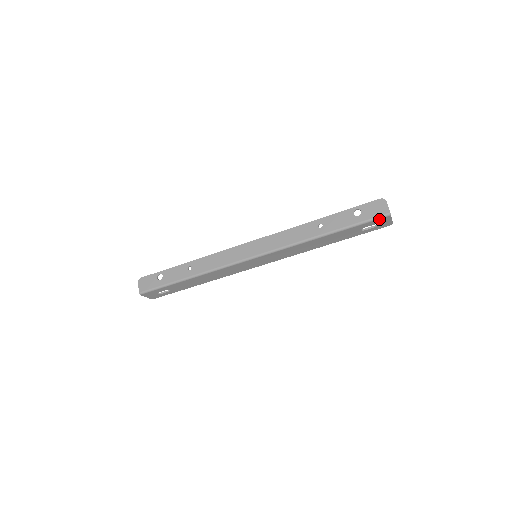
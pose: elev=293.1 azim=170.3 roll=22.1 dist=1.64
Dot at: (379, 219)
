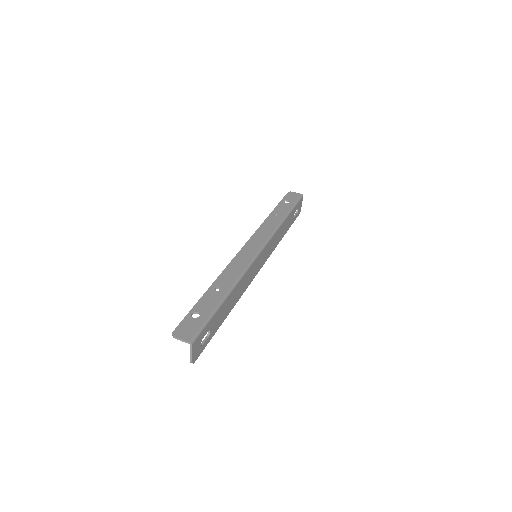
Dot at: (300, 200)
